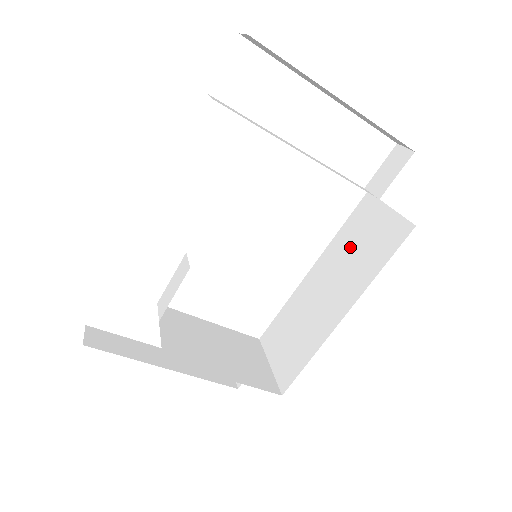
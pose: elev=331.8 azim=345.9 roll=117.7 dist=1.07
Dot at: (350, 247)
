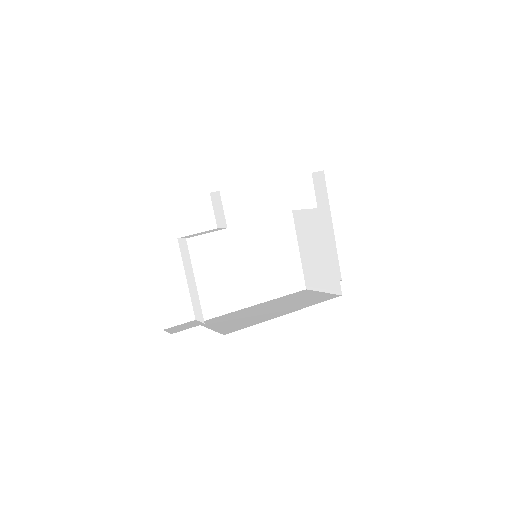
Dot at: (292, 300)
